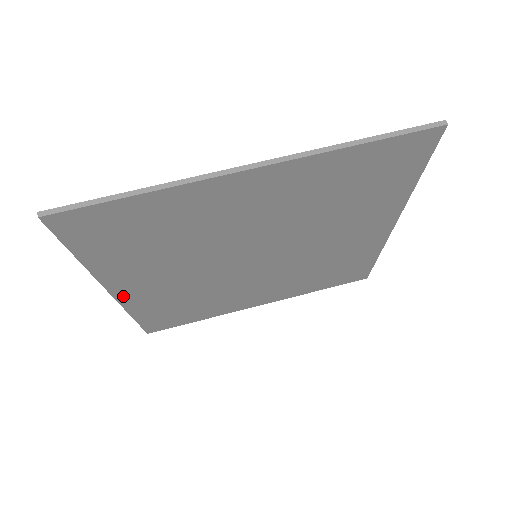
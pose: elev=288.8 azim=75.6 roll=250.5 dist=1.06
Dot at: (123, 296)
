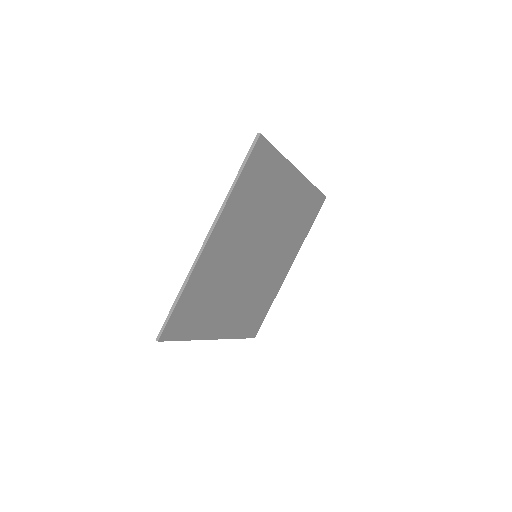
Dot at: (222, 334)
